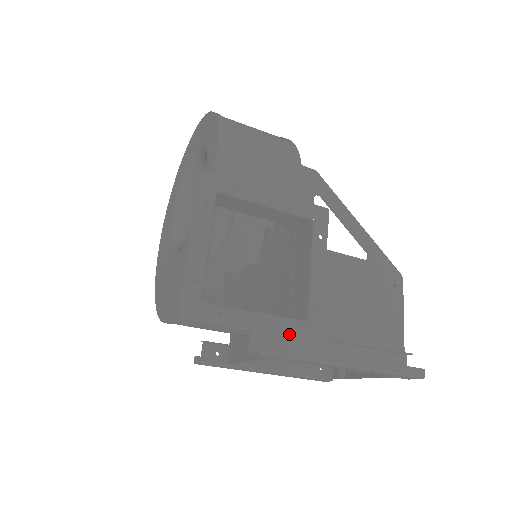
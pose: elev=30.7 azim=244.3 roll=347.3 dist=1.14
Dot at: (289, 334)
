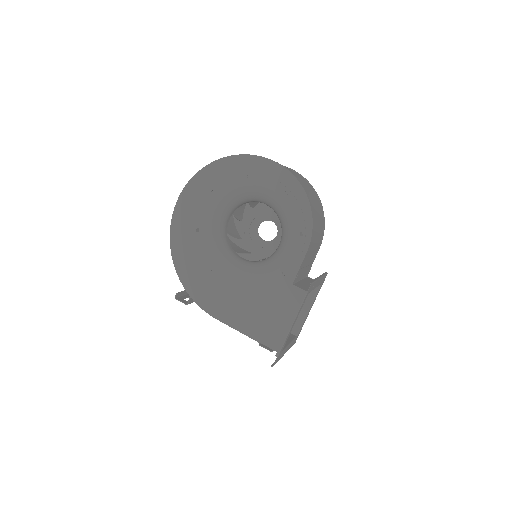
Dot at: occluded
